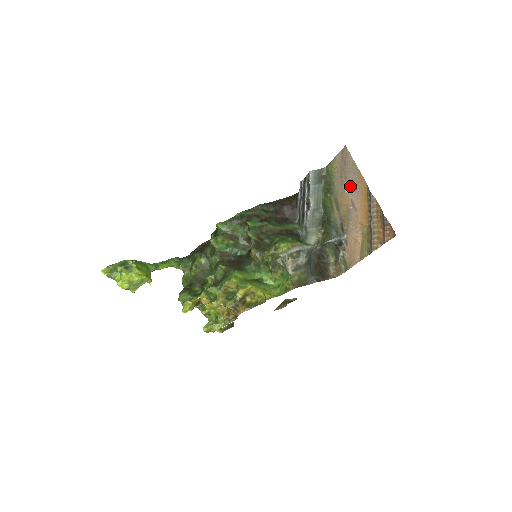
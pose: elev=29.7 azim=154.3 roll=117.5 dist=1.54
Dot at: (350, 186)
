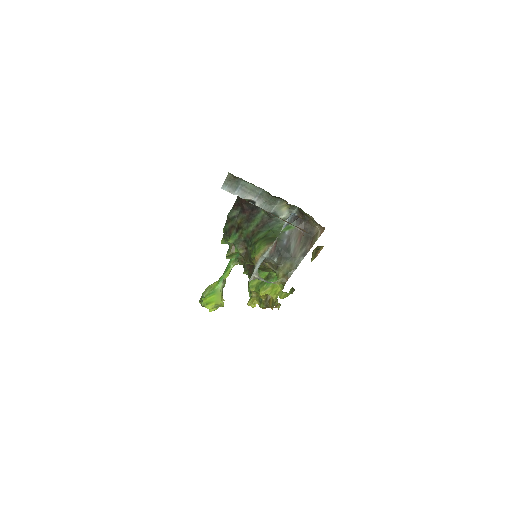
Dot at: occluded
